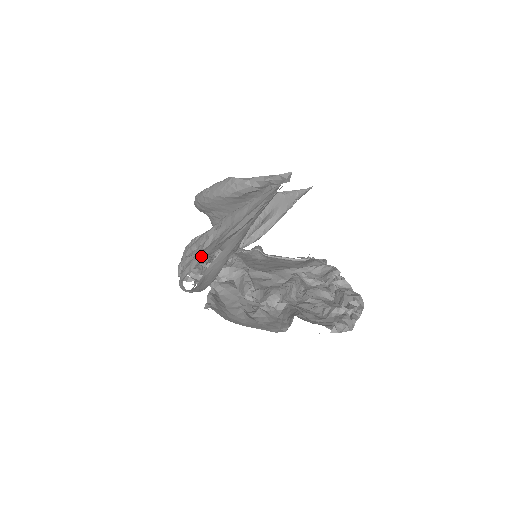
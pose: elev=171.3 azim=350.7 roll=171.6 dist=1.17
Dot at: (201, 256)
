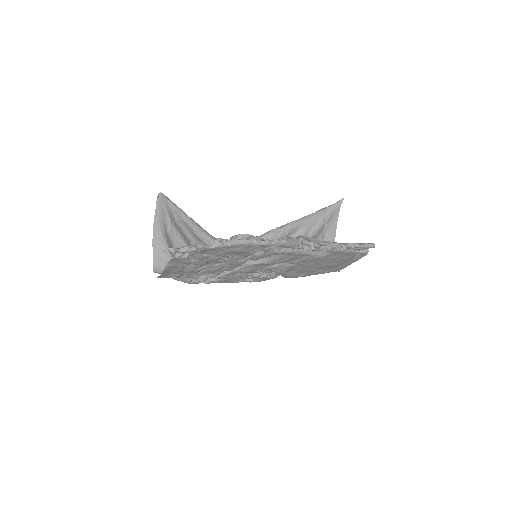
Dot at: occluded
